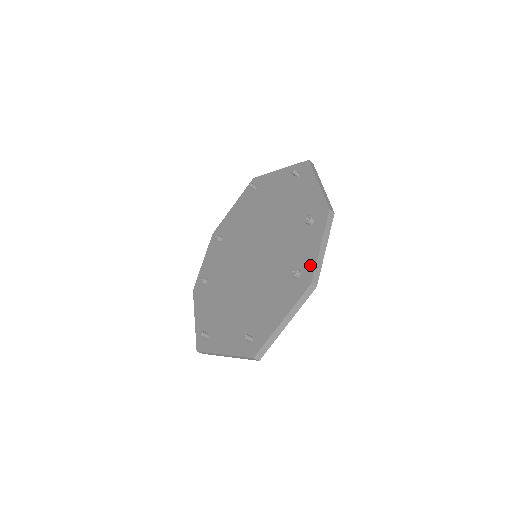
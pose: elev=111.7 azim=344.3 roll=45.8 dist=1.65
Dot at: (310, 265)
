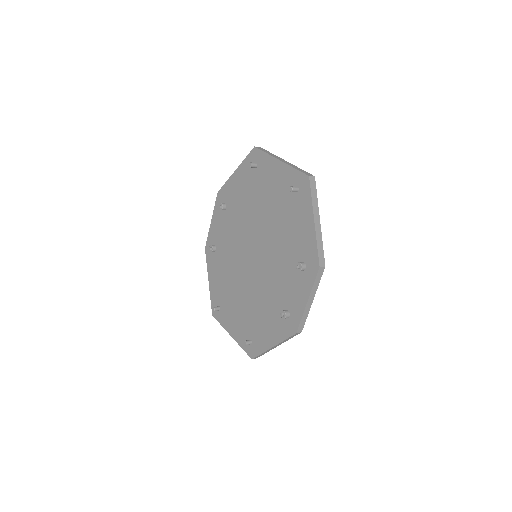
Dot at: (297, 315)
